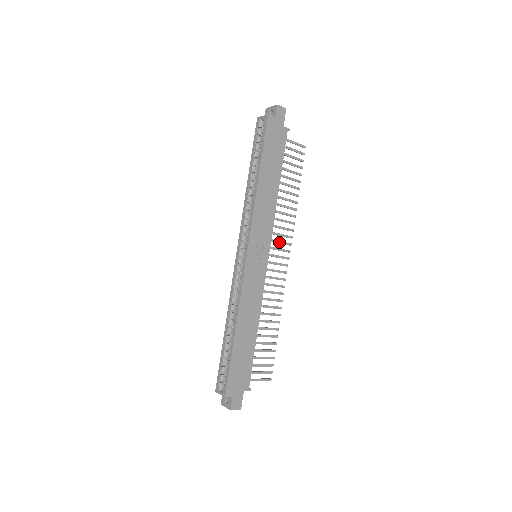
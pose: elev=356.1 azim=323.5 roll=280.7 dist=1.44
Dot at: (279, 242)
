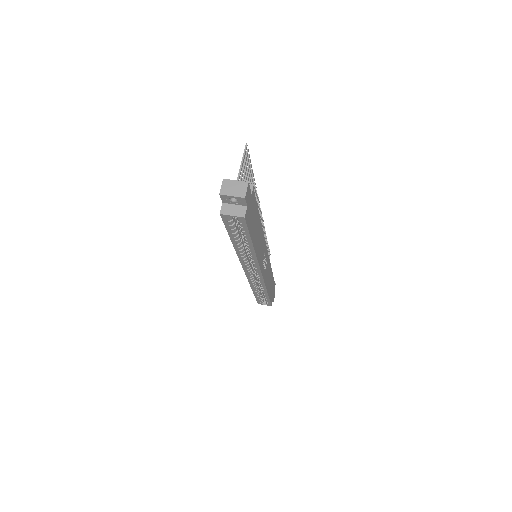
Dot at: occluded
